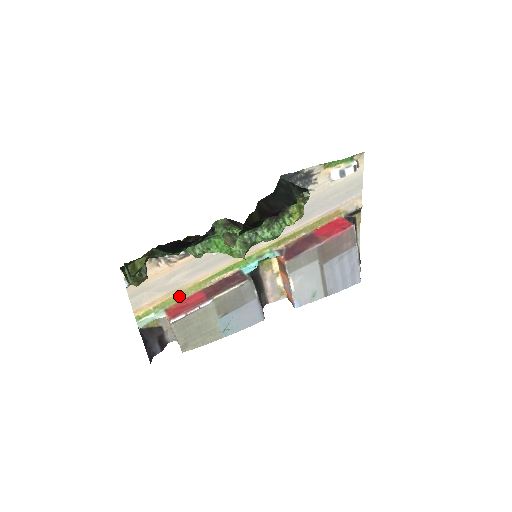
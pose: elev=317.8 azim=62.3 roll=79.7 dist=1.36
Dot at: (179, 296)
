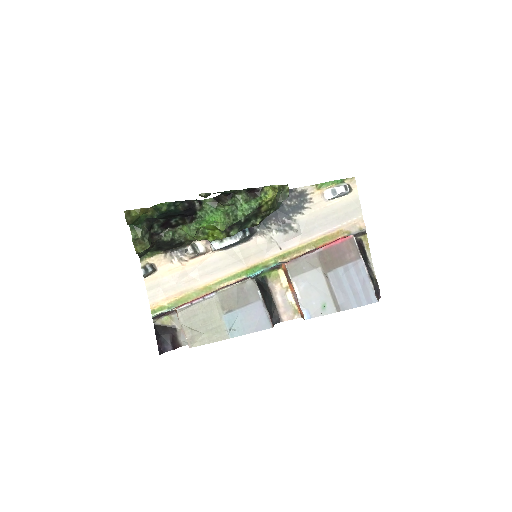
Dot at: (191, 296)
